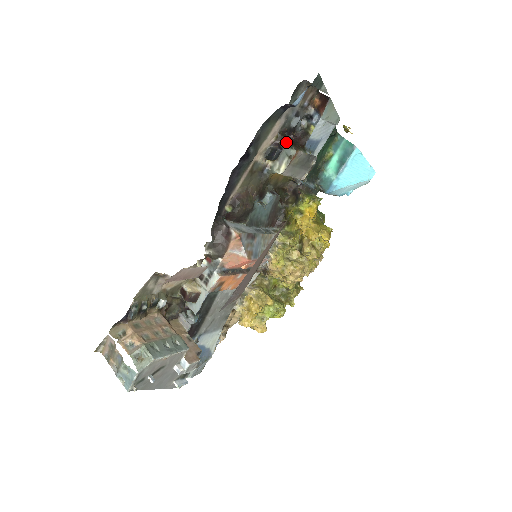
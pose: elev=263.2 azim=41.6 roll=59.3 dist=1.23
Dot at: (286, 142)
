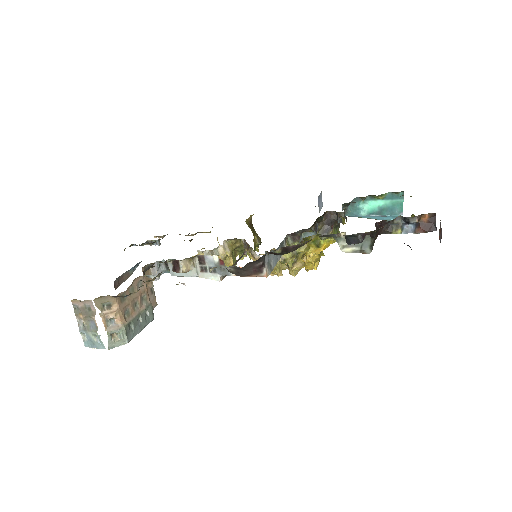
Dot at: (372, 238)
